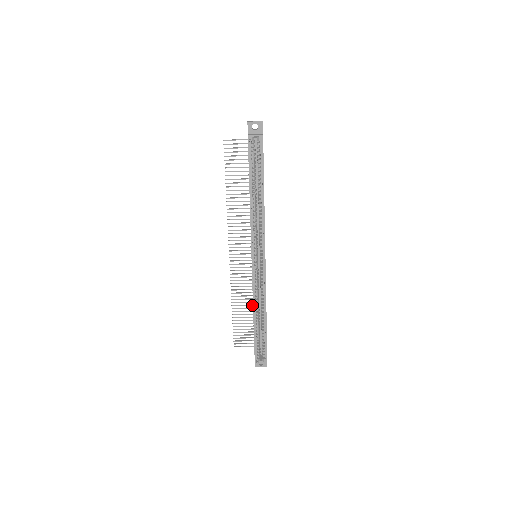
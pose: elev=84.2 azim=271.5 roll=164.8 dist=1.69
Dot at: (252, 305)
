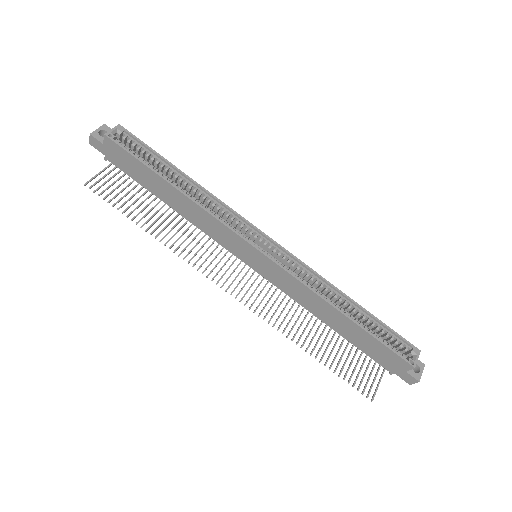
Dot at: (320, 325)
